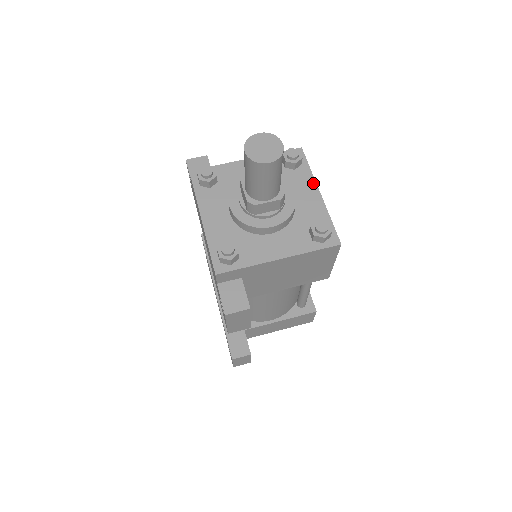
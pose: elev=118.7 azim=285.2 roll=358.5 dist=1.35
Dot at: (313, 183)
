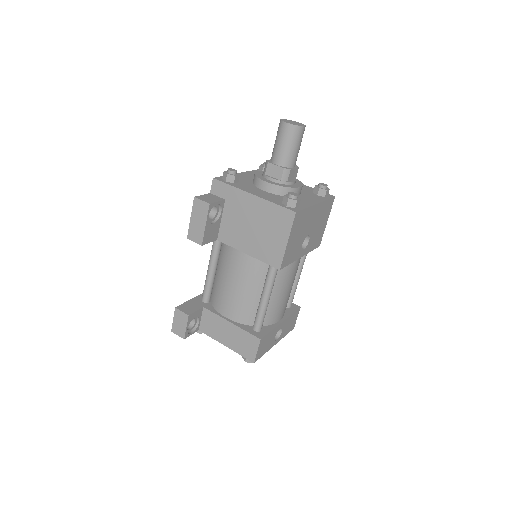
Dot at: (319, 201)
